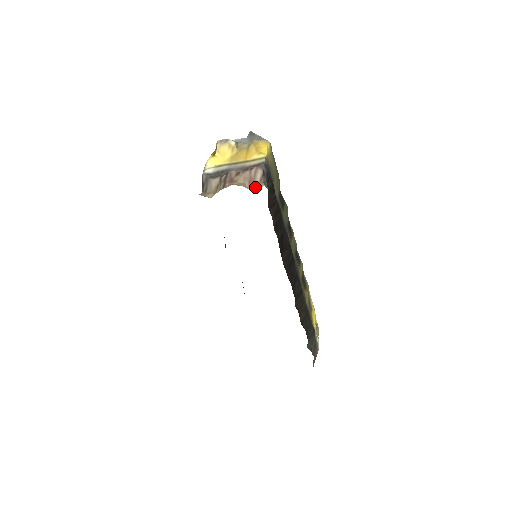
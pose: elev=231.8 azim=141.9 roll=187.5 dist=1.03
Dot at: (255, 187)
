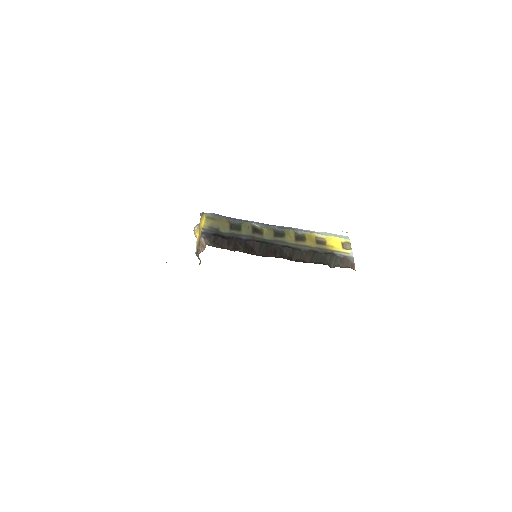
Dot at: occluded
